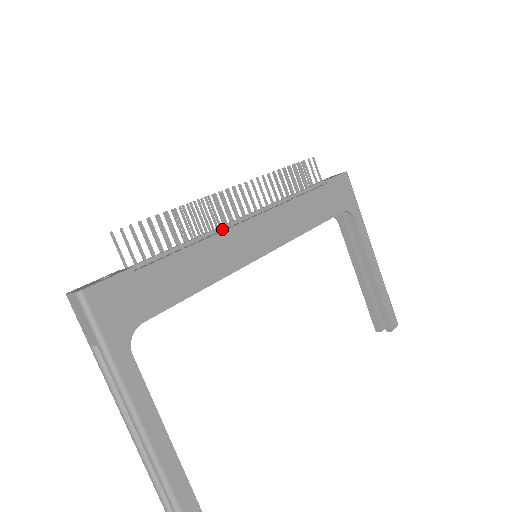
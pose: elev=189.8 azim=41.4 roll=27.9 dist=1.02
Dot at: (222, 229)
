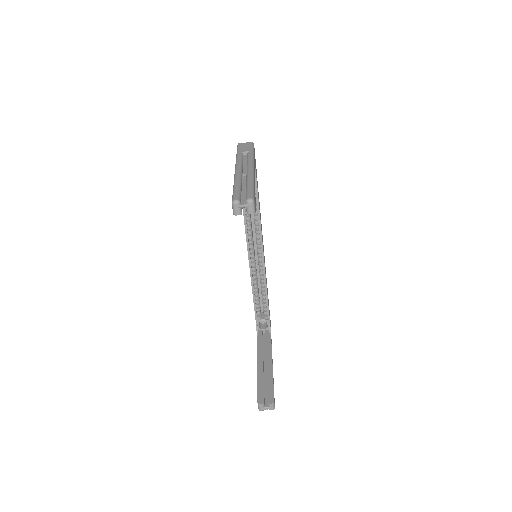
Dot at: occluded
